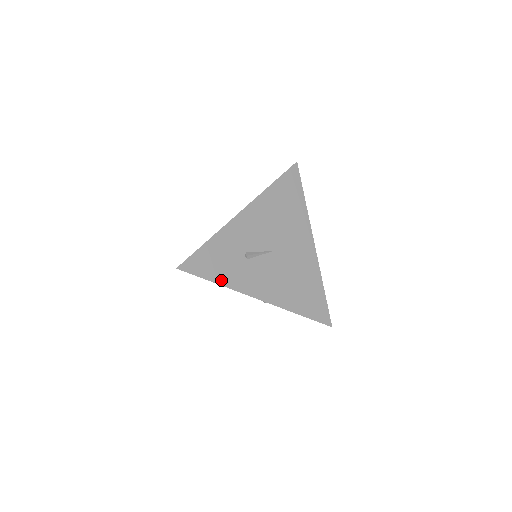
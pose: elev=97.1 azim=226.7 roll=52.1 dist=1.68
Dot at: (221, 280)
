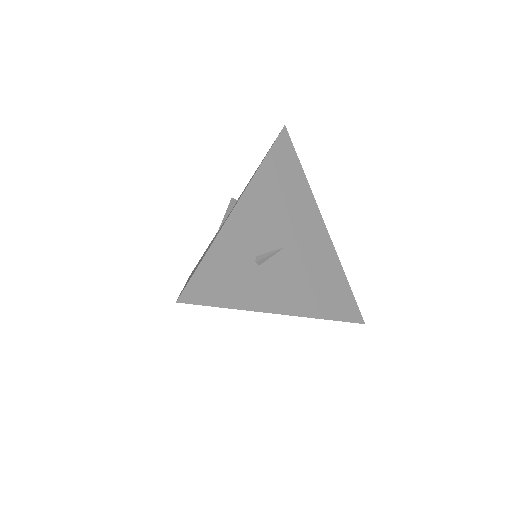
Dot at: (235, 302)
